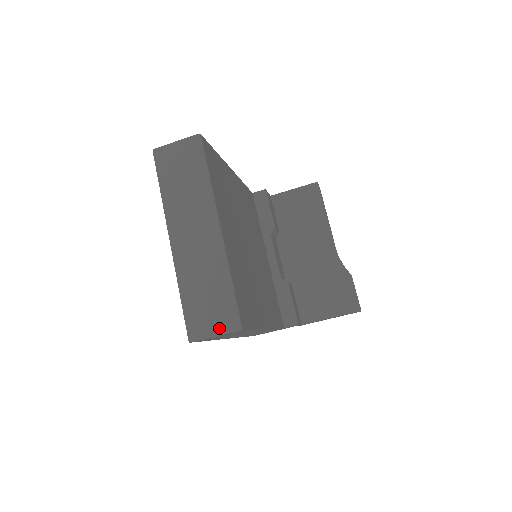
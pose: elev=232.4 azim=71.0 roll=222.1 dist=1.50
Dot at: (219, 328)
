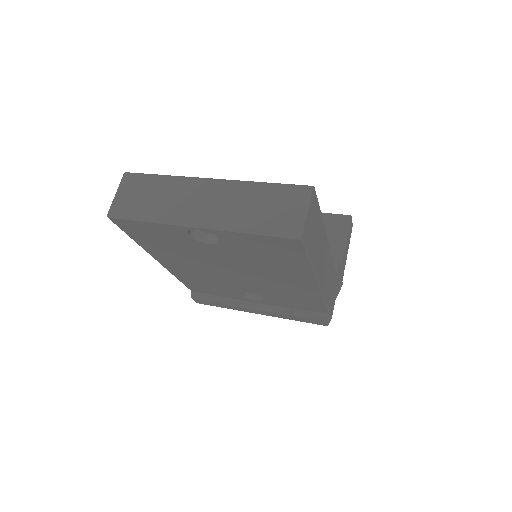
Dot at: (302, 205)
